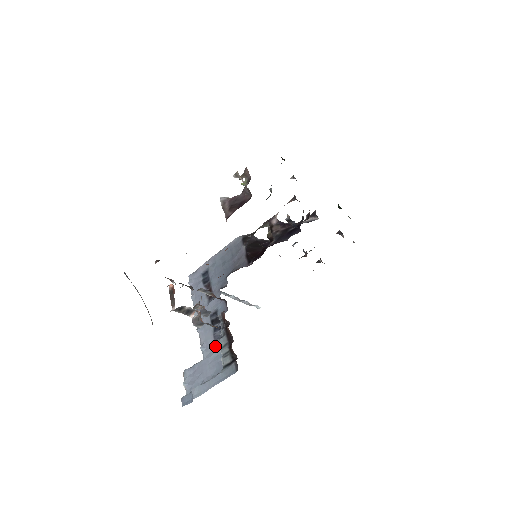
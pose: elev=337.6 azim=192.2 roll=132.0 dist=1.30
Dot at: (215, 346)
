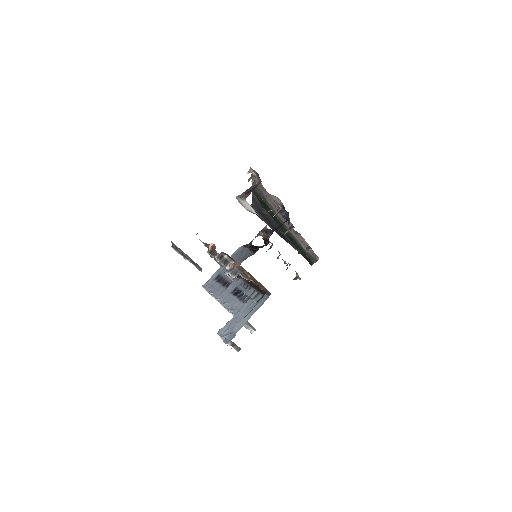
Dot at: (243, 303)
